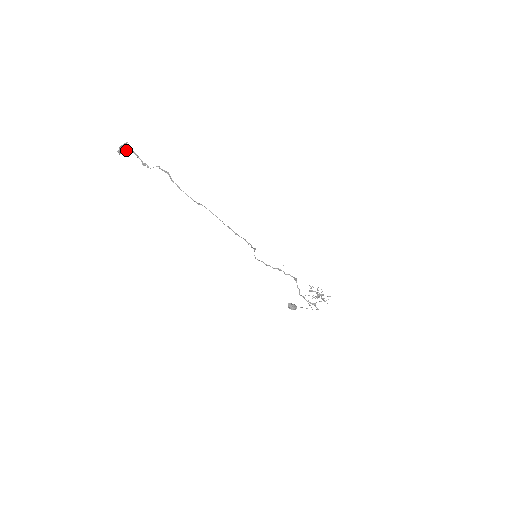
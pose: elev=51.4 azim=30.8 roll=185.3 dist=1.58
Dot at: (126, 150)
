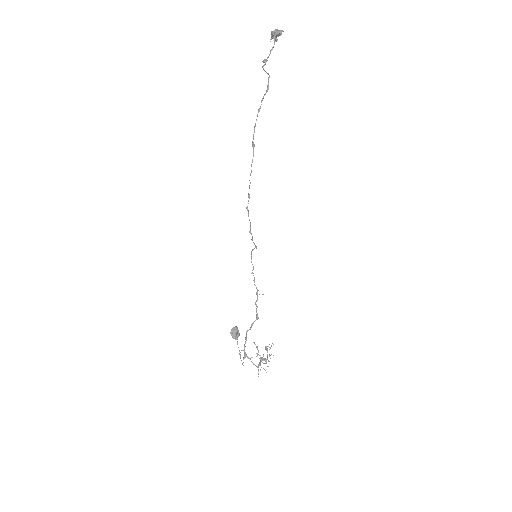
Dot at: (274, 36)
